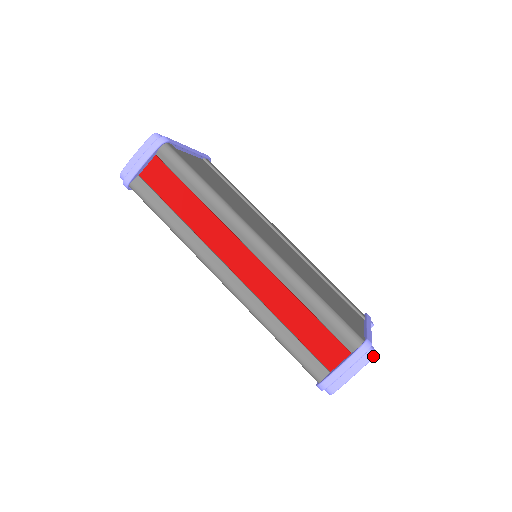
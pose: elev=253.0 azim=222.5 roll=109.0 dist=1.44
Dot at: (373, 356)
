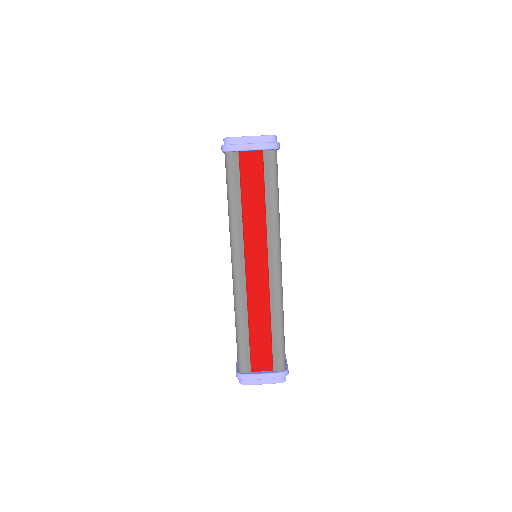
Dot at: (284, 381)
